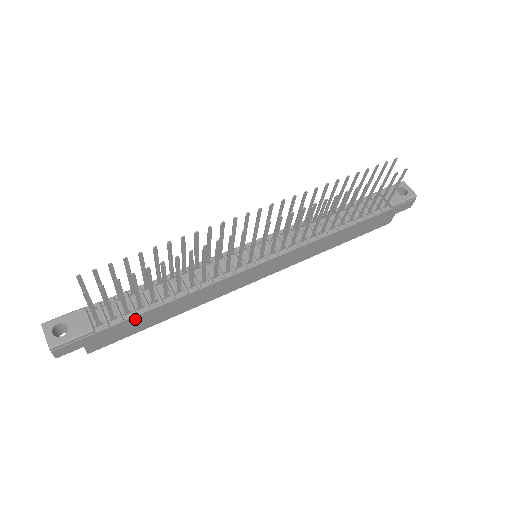
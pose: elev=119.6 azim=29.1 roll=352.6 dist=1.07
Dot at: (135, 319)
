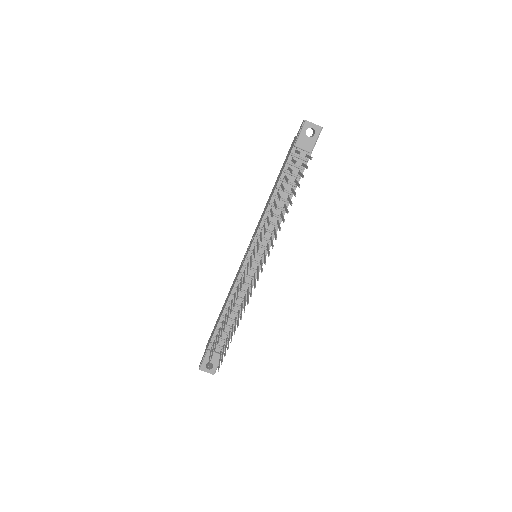
Dot at: occluded
